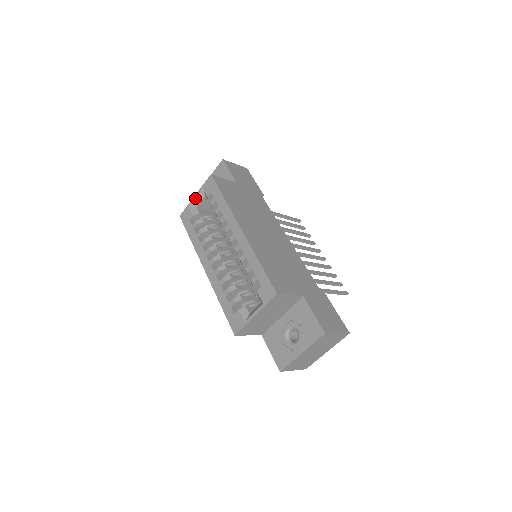
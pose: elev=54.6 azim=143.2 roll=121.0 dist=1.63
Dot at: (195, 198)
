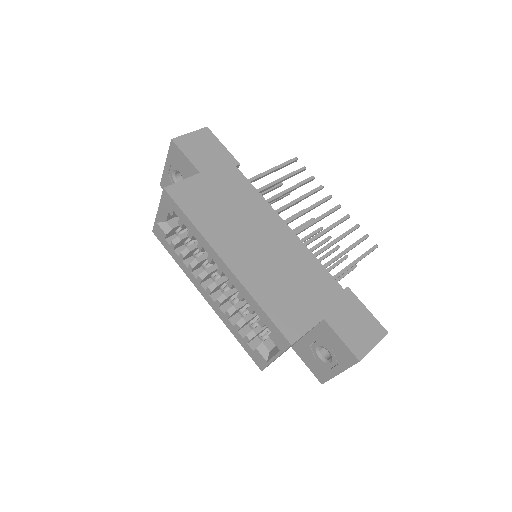
Dot at: (159, 214)
